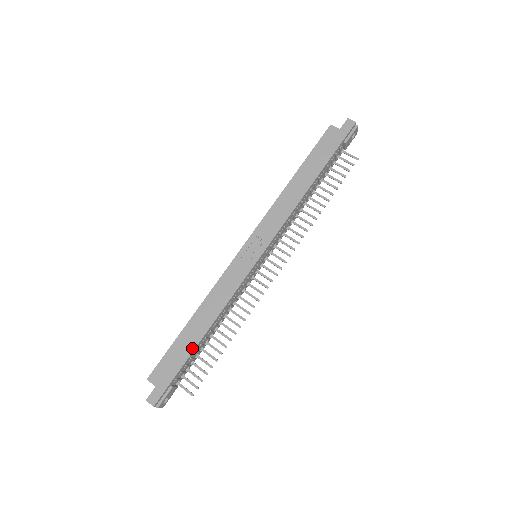
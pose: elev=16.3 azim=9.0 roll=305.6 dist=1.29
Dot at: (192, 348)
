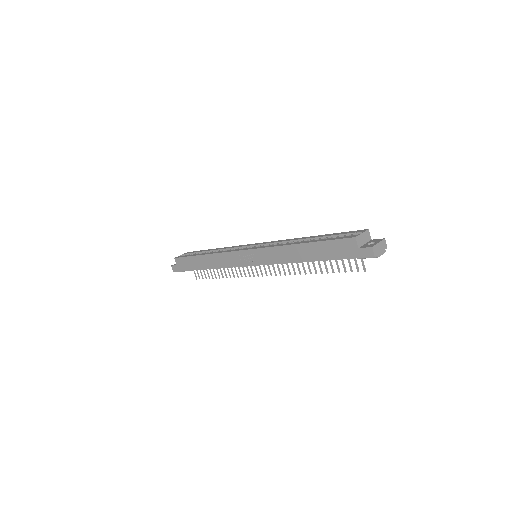
Dot at: (197, 268)
